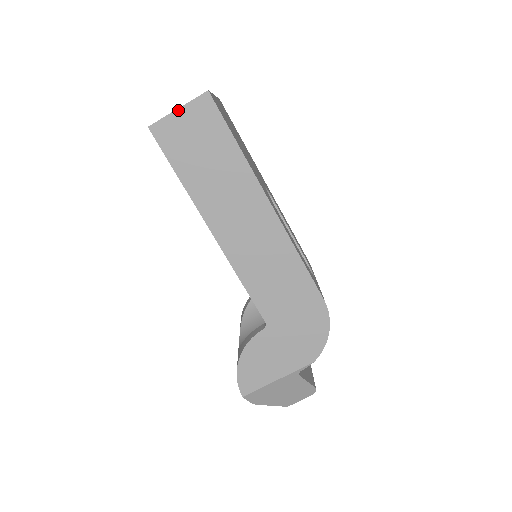
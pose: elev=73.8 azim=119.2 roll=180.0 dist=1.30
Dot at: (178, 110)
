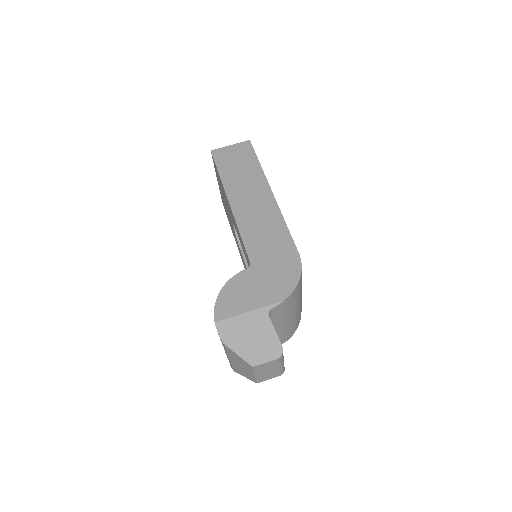
Dot at: (230, 146)
